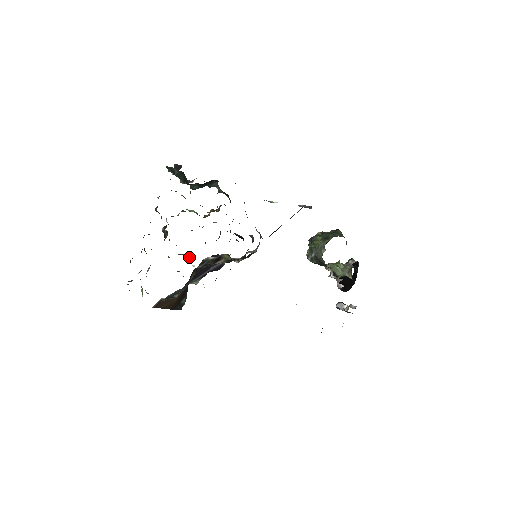
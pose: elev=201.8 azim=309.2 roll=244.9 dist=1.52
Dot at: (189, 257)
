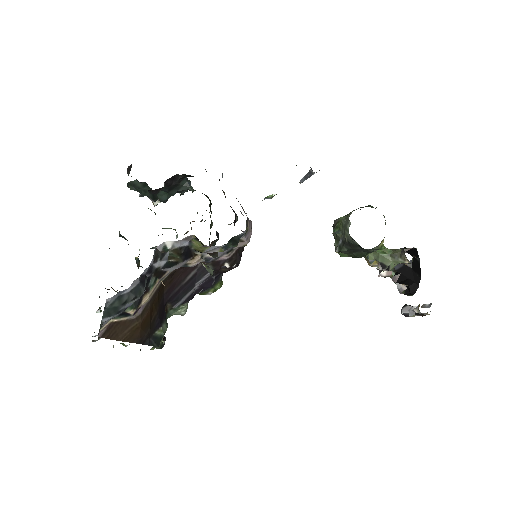
Dot at: occluded
